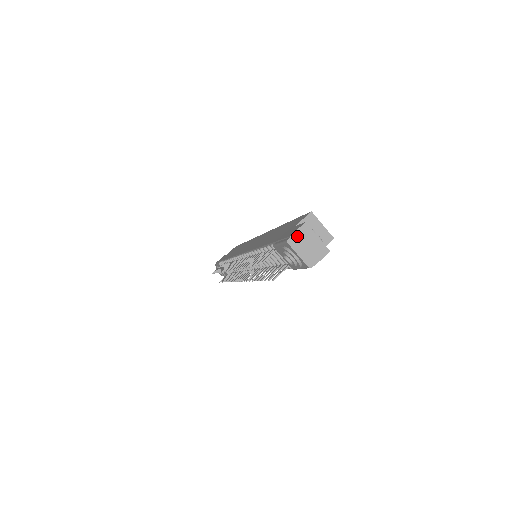
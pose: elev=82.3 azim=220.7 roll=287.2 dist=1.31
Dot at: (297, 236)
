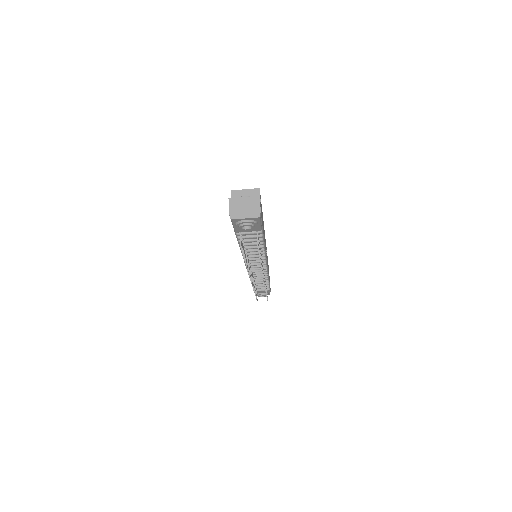
Dot at: (233, 210)
